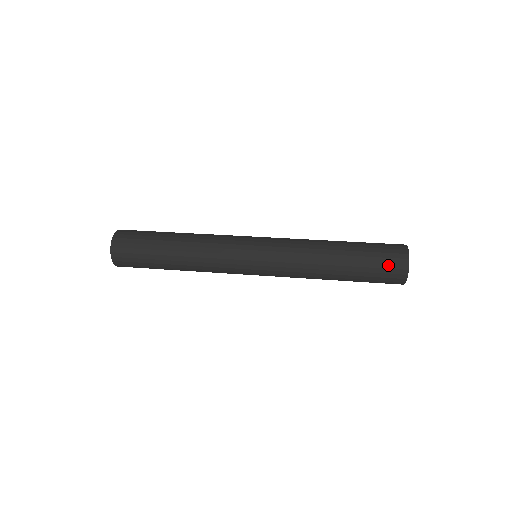
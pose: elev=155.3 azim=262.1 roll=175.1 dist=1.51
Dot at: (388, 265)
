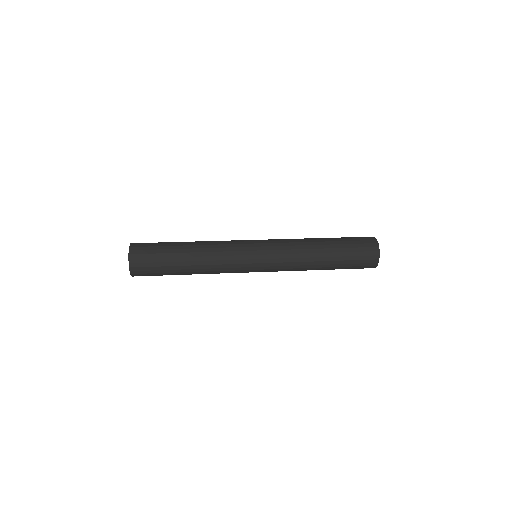
Dot at: (362, 241)
